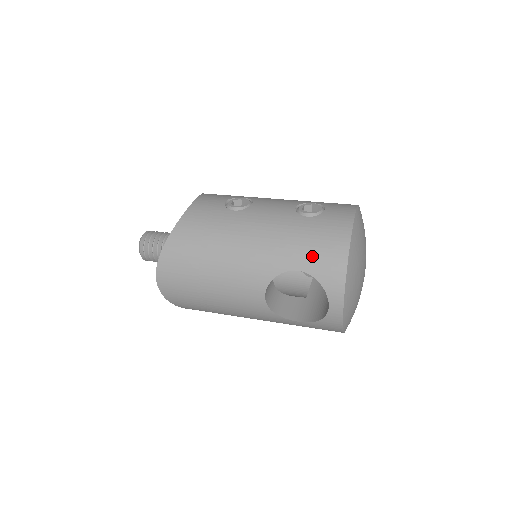
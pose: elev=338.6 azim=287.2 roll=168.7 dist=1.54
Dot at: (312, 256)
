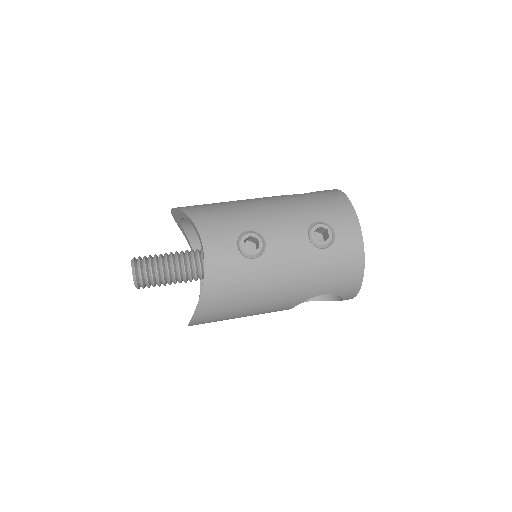
Dot at: (335, 284)
